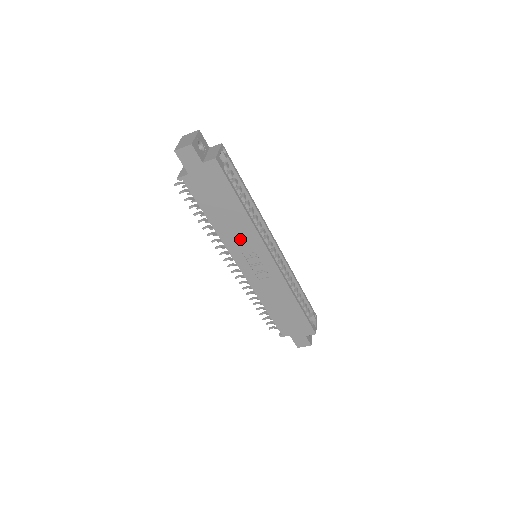
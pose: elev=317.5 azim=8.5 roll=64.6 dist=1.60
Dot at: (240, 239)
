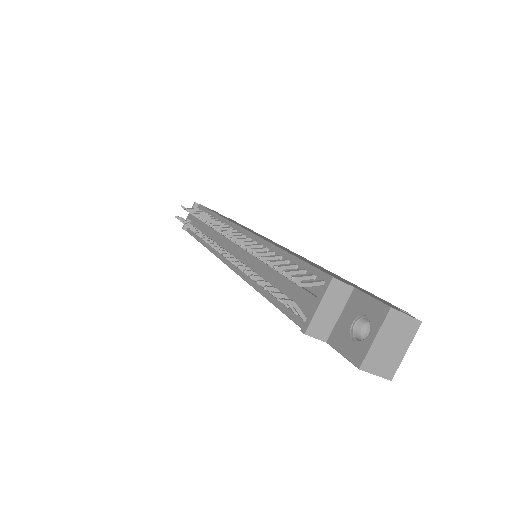
Dot at: occluded
